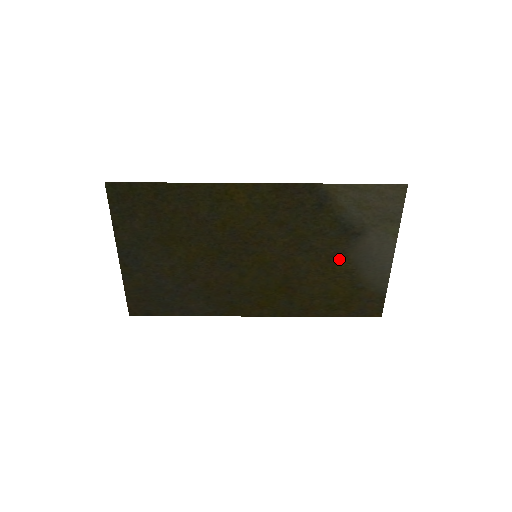
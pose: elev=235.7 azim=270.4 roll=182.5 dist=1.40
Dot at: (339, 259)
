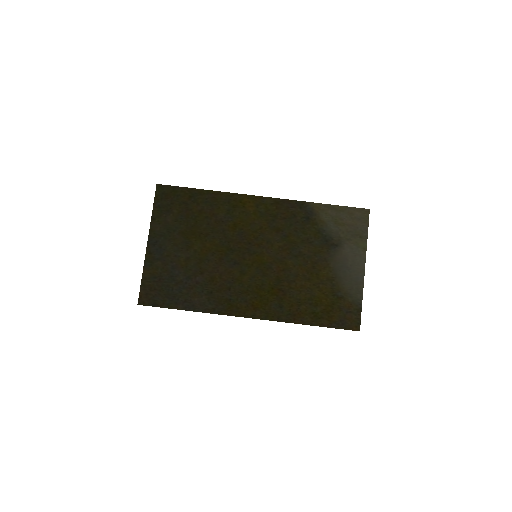
Dot at: (322, 266)
